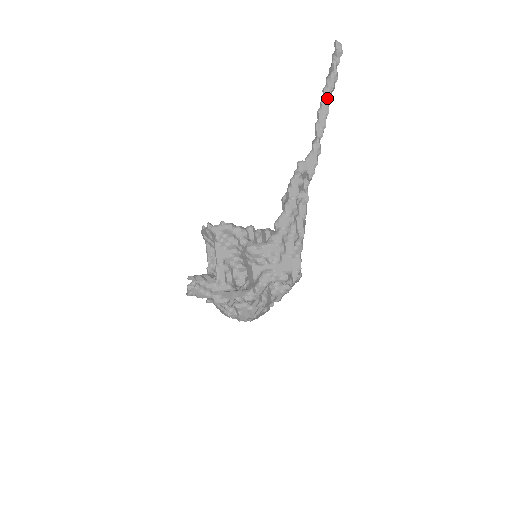
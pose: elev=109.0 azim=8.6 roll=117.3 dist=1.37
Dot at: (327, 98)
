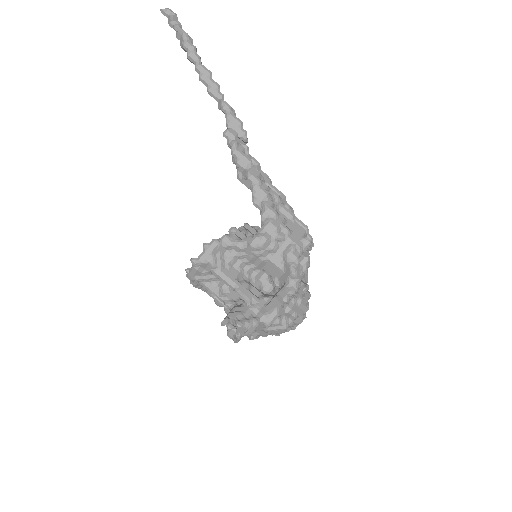
Dot at: (198, 61)
